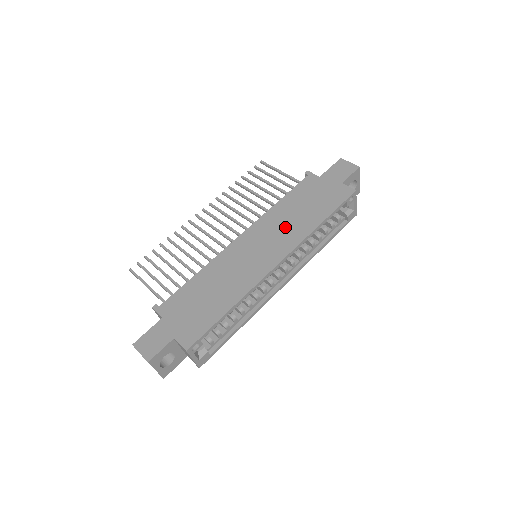
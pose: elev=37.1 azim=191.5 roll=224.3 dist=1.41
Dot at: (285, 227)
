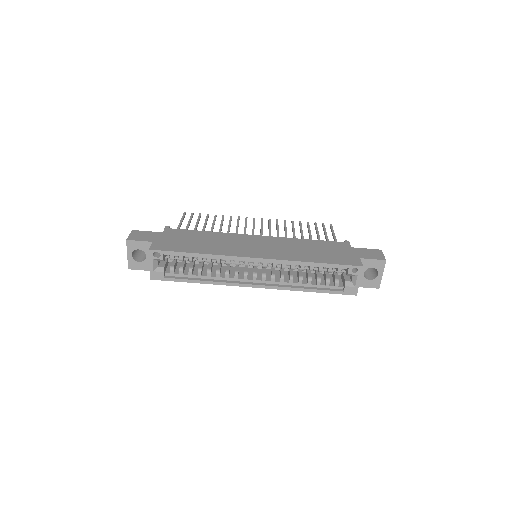
Dot at: (289, 249)
